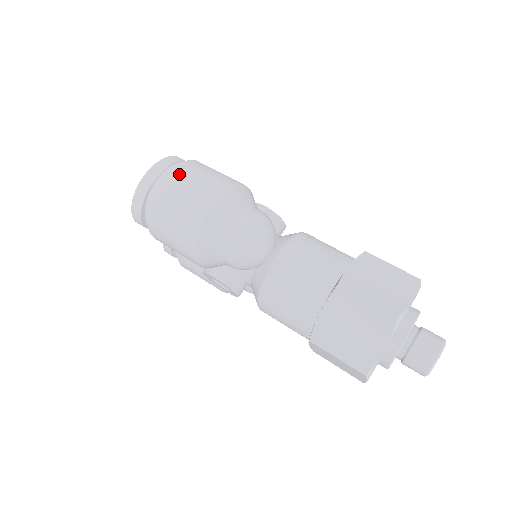
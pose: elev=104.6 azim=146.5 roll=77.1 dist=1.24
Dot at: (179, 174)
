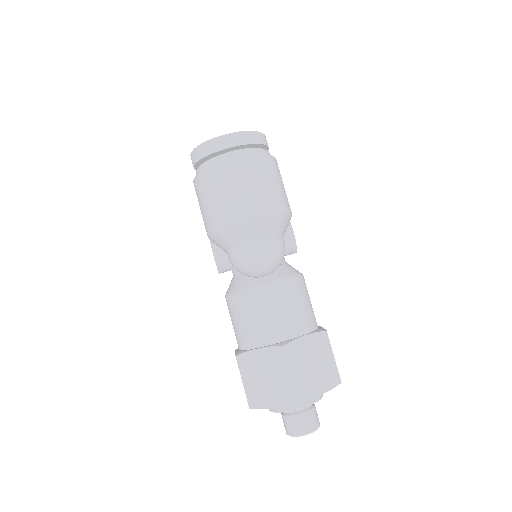
Dot at: (249, 166)
